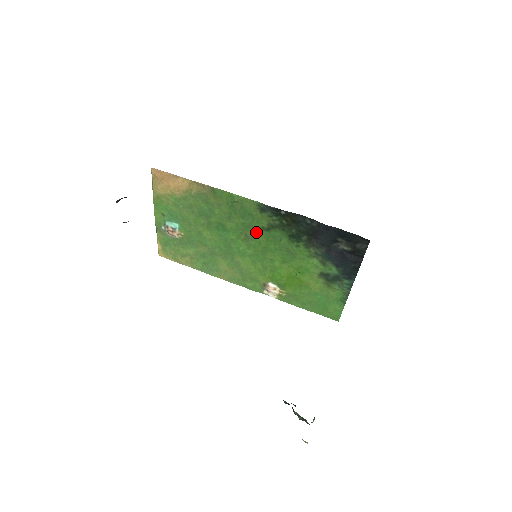
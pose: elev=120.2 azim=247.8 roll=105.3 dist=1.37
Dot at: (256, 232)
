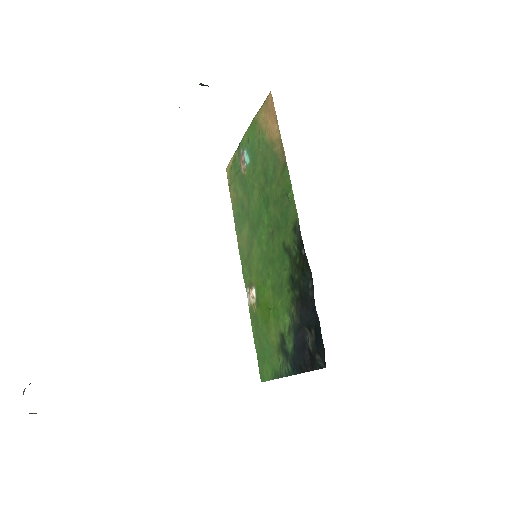
Dot at: (279, 239)
